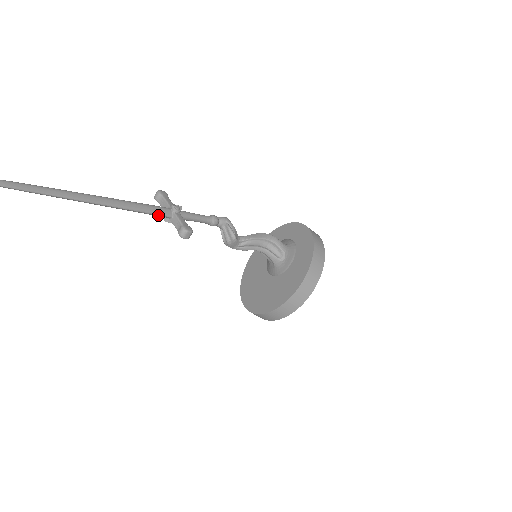
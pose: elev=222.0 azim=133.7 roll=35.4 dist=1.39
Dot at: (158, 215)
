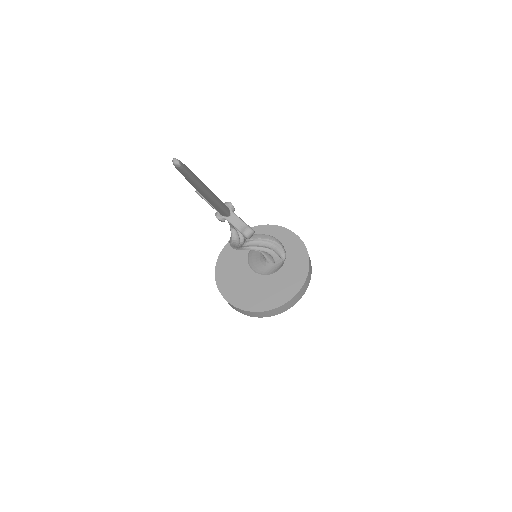
Dot at: (226, 213)
